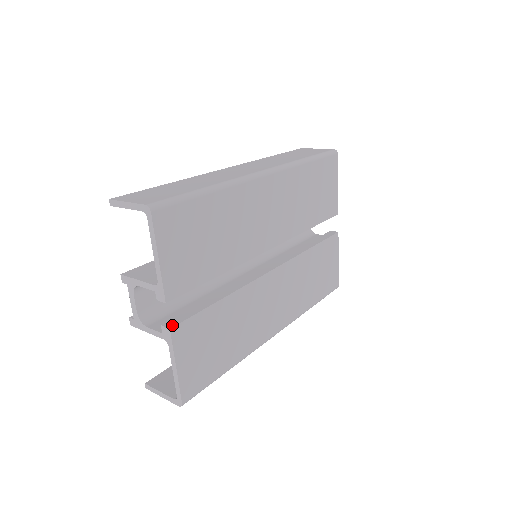
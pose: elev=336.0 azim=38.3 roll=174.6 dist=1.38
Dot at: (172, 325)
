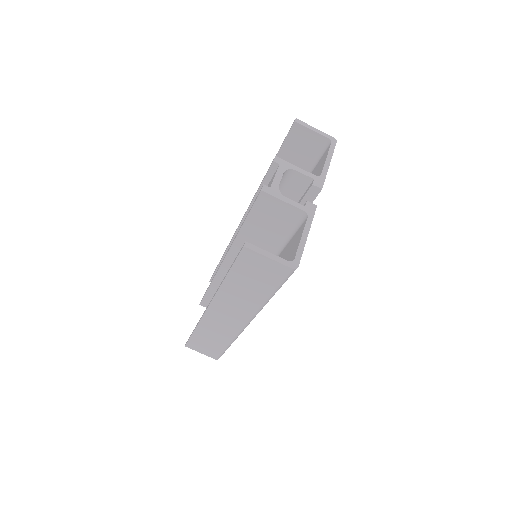
Dot at: (313, 207)
